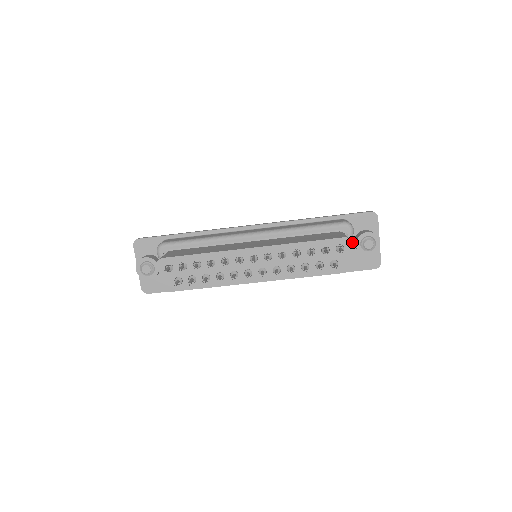
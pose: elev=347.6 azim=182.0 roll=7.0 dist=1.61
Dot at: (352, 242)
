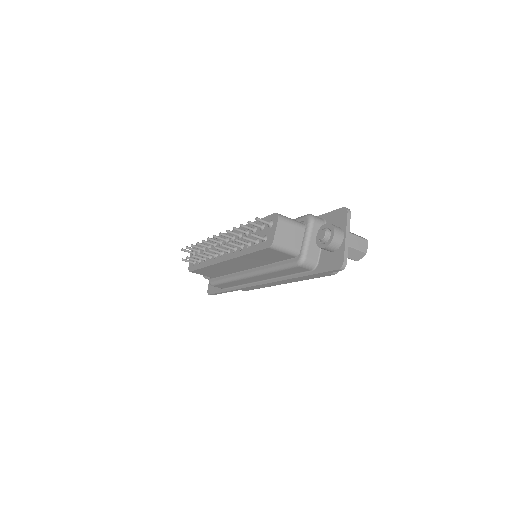
Dot at: (310, 233)
